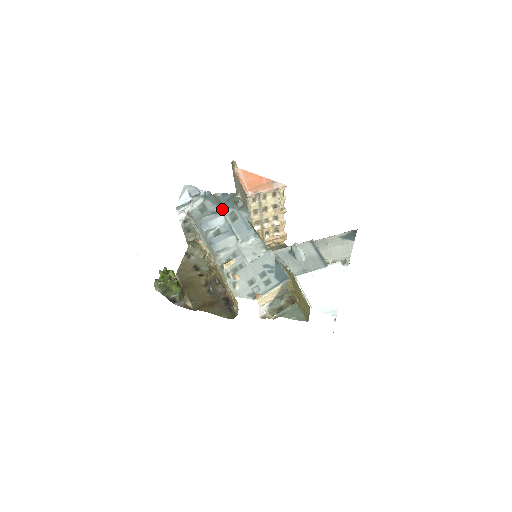
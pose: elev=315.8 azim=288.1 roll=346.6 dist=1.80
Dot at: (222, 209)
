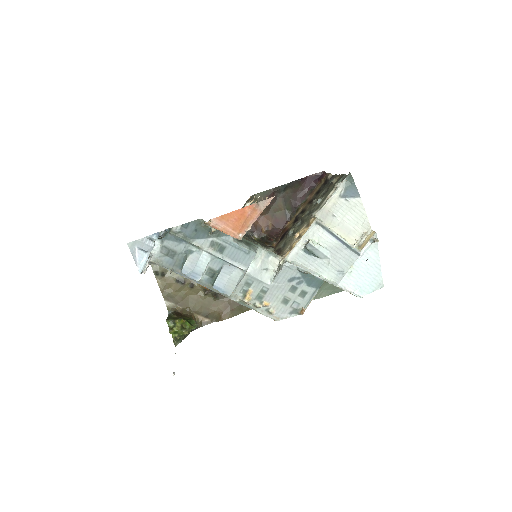
Dot at: (197, 245)
